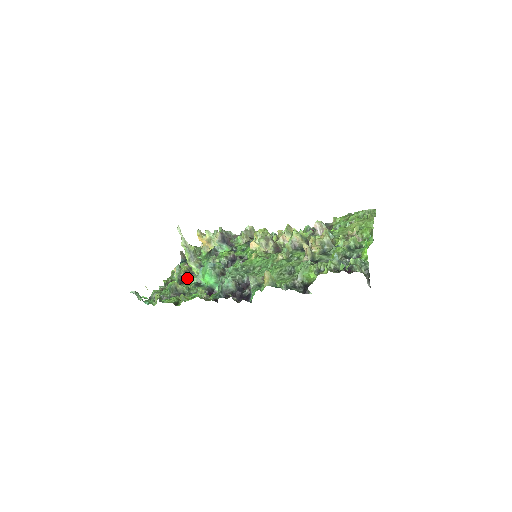
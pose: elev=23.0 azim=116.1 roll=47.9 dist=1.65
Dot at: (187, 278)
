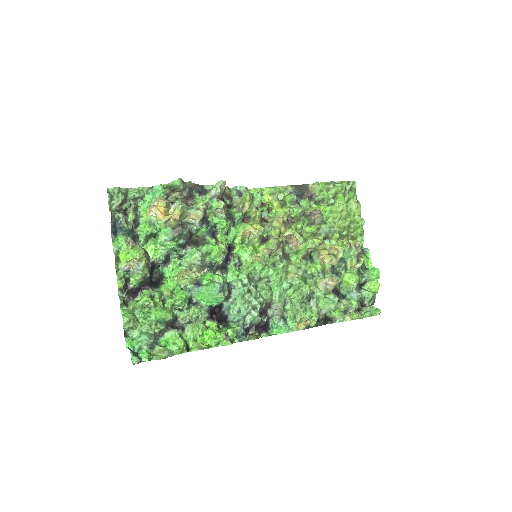
Dot at: (151, 274)
